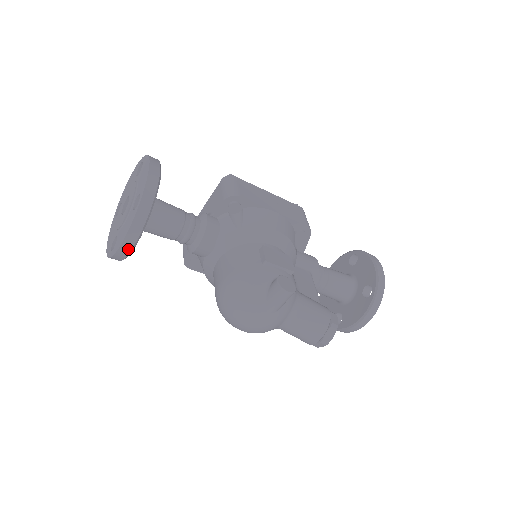
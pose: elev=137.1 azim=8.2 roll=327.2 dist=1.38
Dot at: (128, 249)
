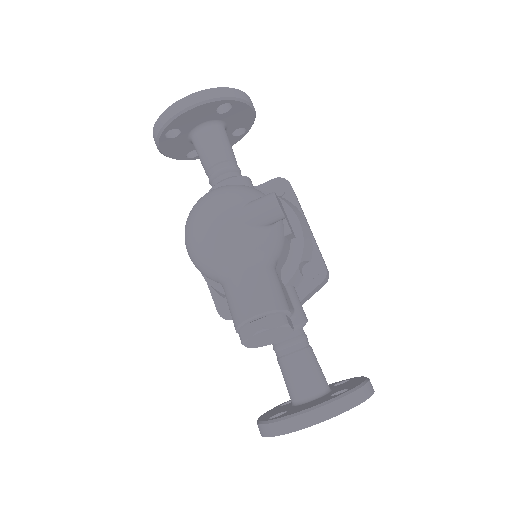
Dot at: (180, 108)
